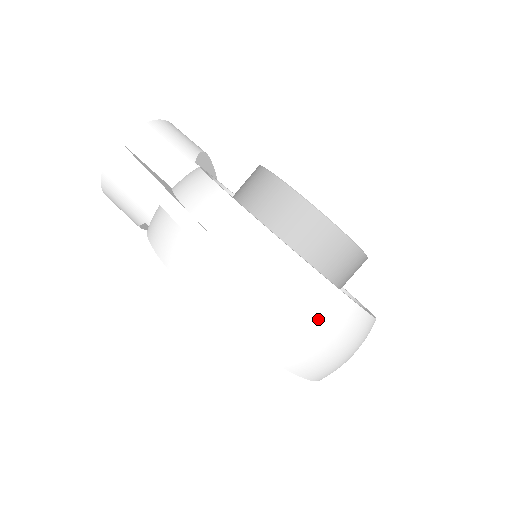
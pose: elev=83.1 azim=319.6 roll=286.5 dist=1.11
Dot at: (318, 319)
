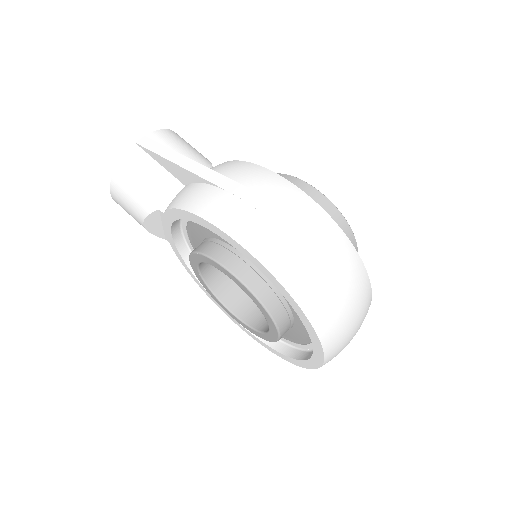
Dot at: (345, 277)
